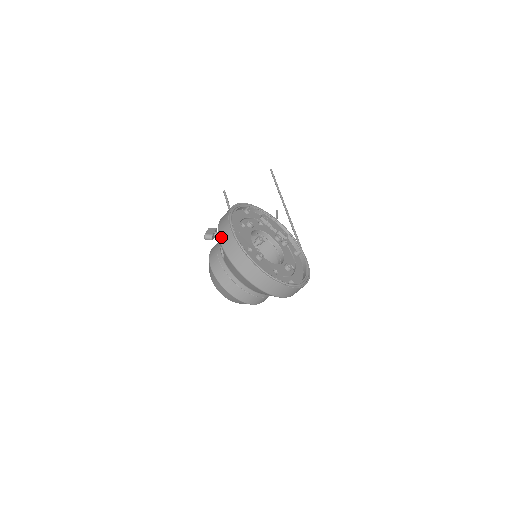
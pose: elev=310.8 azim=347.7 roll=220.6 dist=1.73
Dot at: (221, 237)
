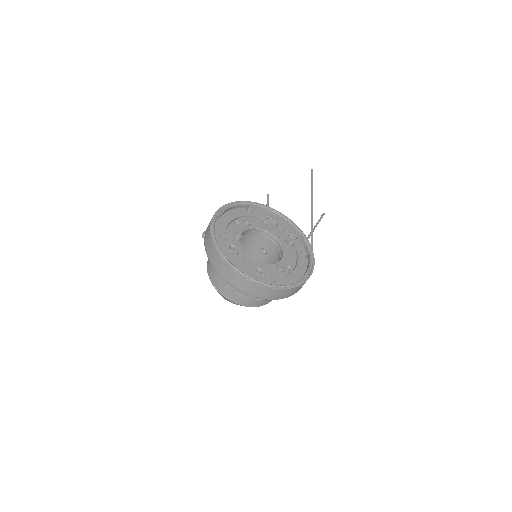
Dot at: (205, 234)
